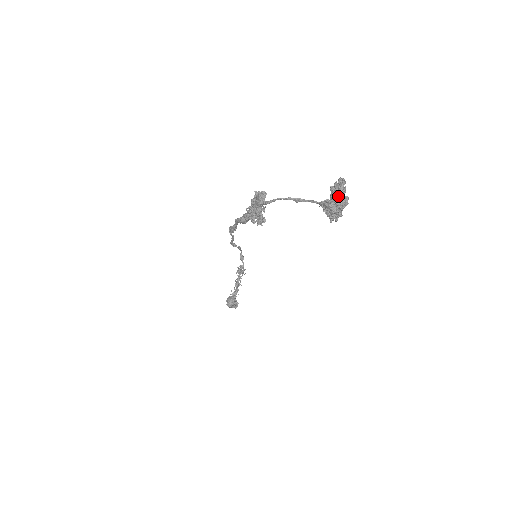
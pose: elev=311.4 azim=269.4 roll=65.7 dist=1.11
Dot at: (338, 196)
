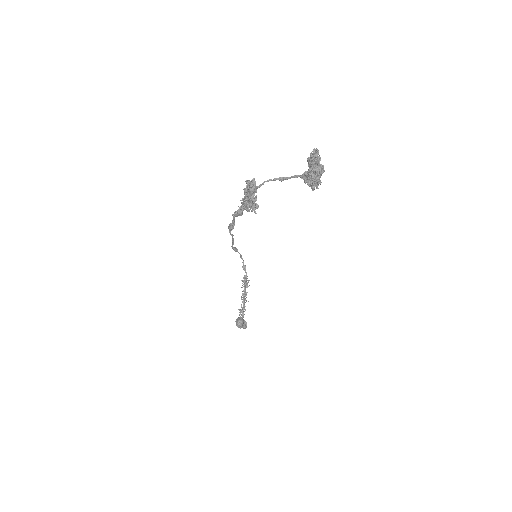
Dot at: (315, 165)
